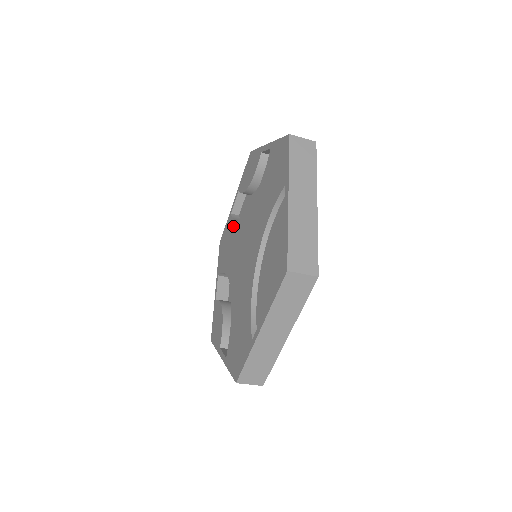
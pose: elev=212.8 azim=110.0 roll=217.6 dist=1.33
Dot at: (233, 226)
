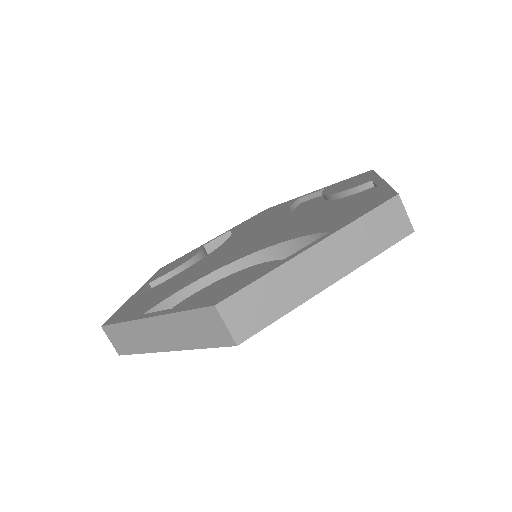
Dot at: (166, 281)
